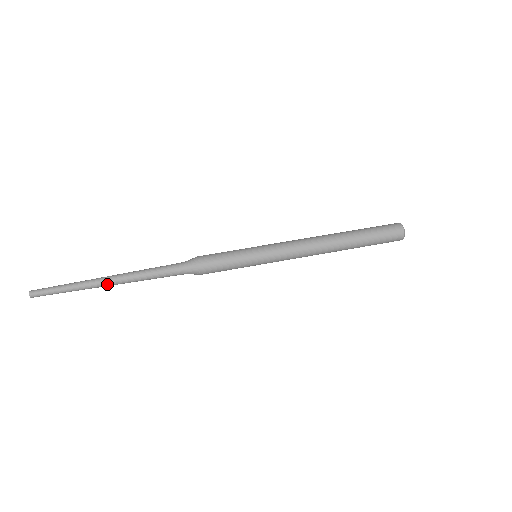
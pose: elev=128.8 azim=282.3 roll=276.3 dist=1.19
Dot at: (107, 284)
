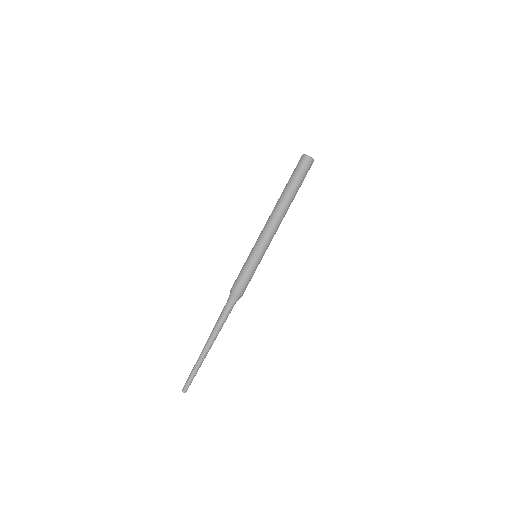
Dot at: occluded
